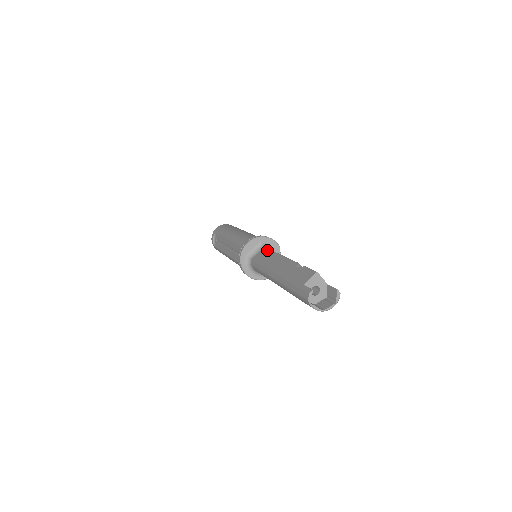
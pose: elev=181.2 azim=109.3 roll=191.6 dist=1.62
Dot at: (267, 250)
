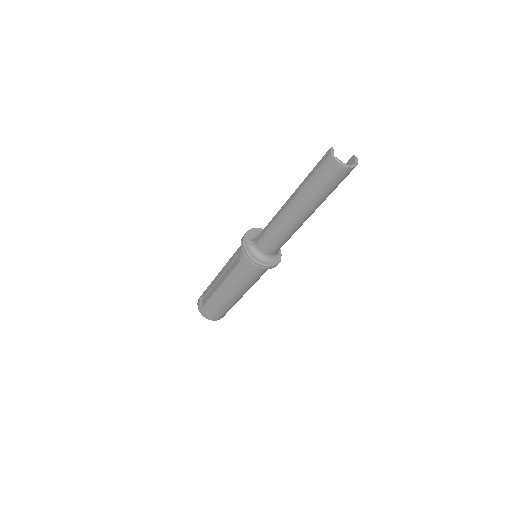
Dot at: occluded
